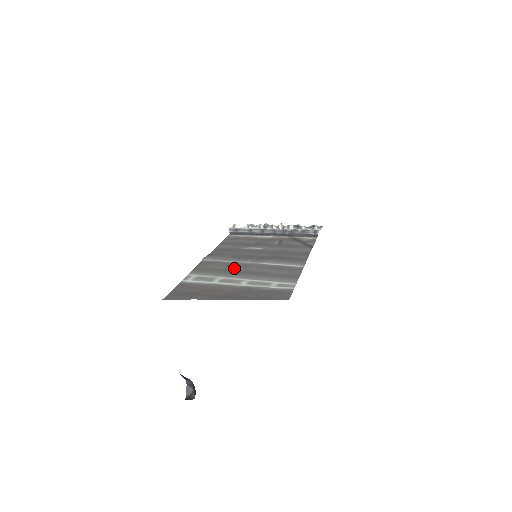
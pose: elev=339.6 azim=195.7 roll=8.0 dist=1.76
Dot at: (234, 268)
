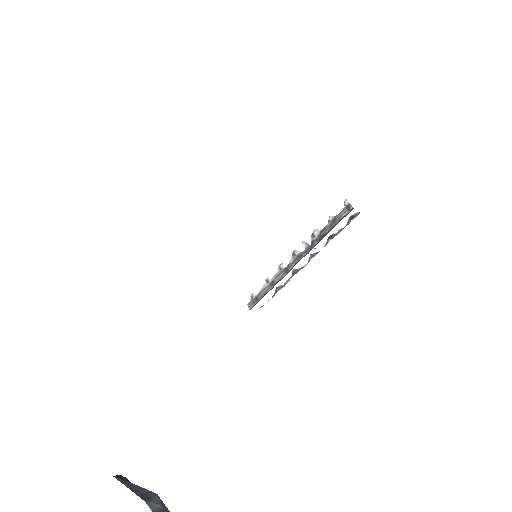
Dot at: occluded
